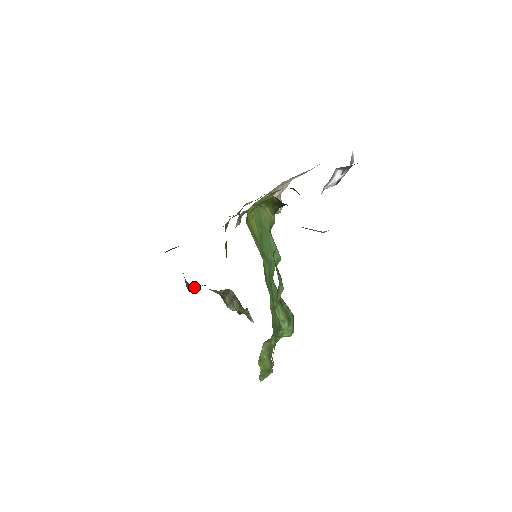
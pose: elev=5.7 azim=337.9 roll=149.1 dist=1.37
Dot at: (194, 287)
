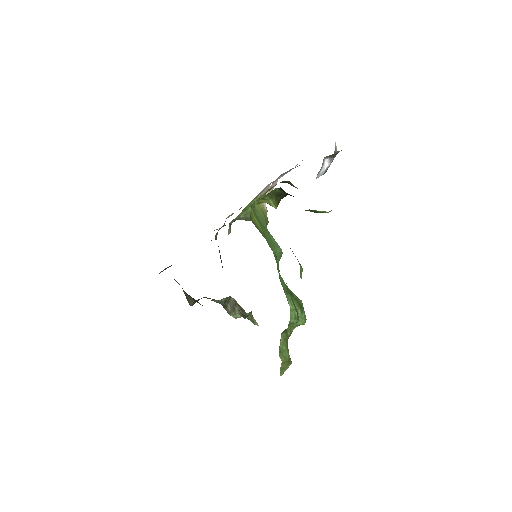
Dot at: (196, 300)
